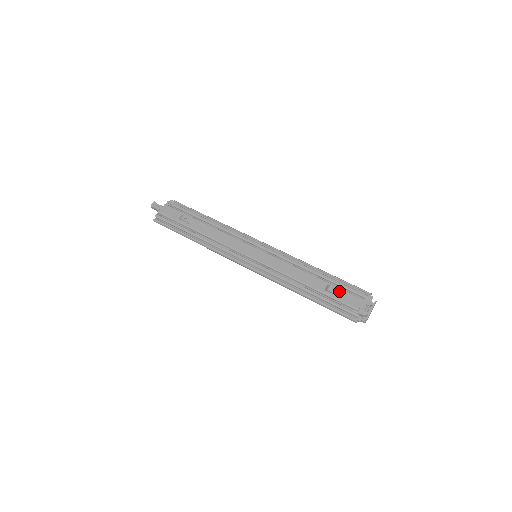
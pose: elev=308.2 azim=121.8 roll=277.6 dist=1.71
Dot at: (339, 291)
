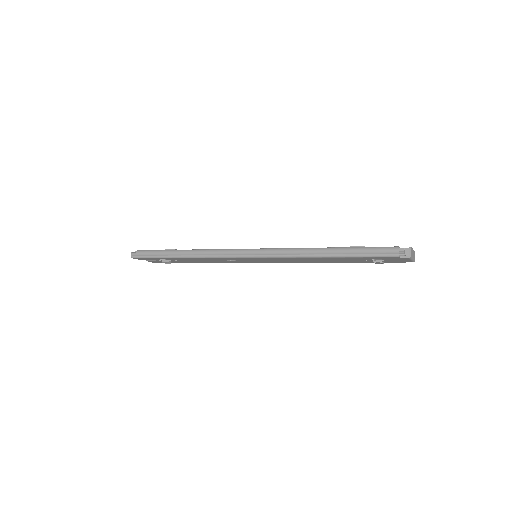
Dot at: occluded
